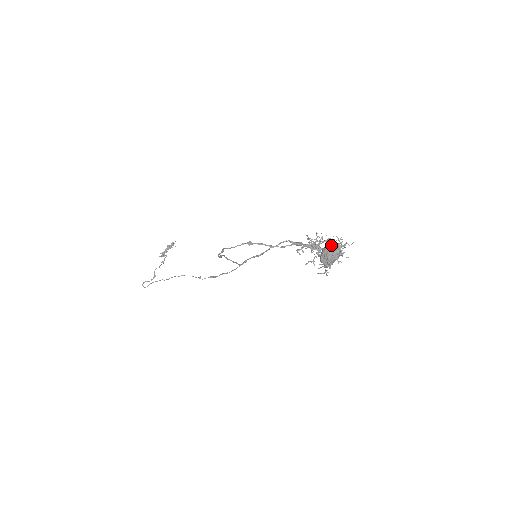
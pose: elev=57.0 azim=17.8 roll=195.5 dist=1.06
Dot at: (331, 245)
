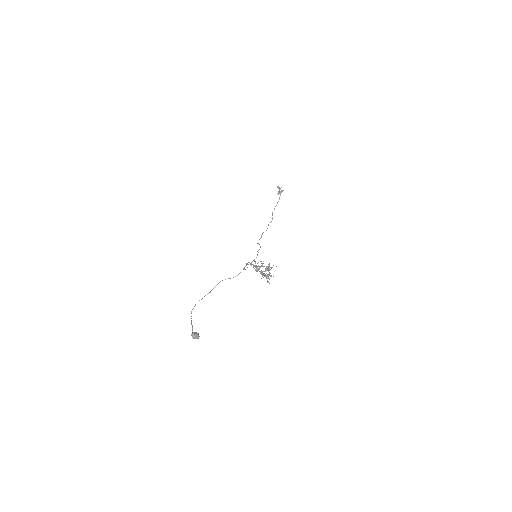
Dot at: (191, 334)
